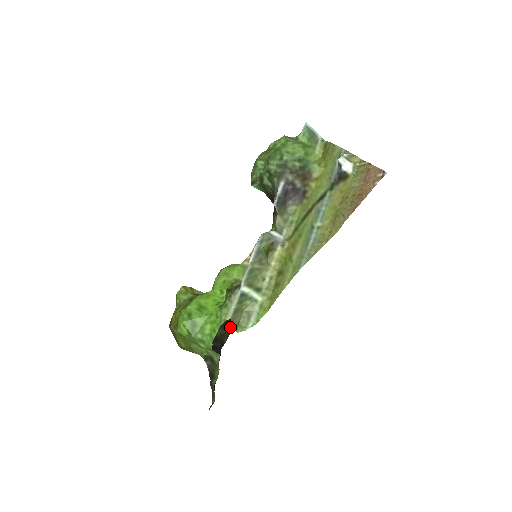
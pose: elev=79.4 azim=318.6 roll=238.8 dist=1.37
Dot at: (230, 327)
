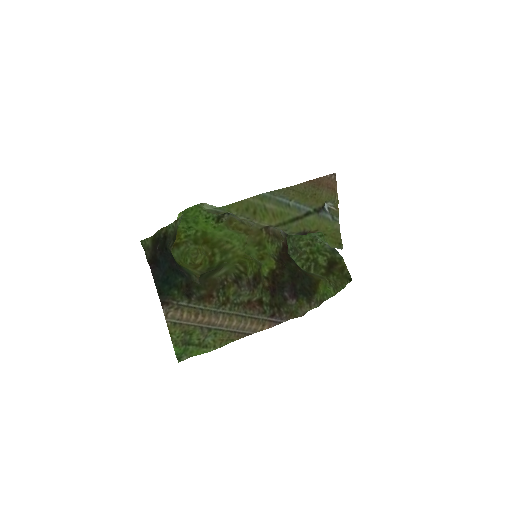
Dot at: (205, 280)
